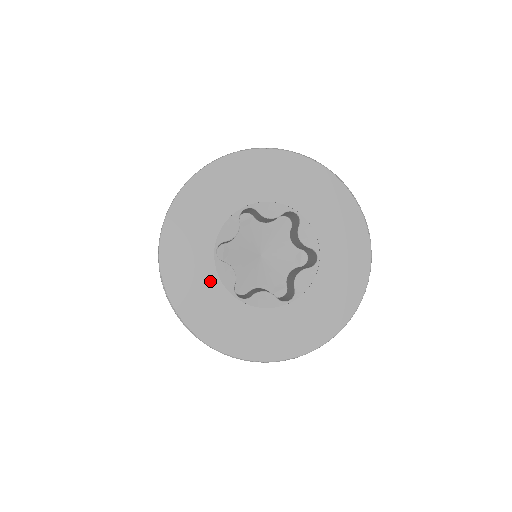
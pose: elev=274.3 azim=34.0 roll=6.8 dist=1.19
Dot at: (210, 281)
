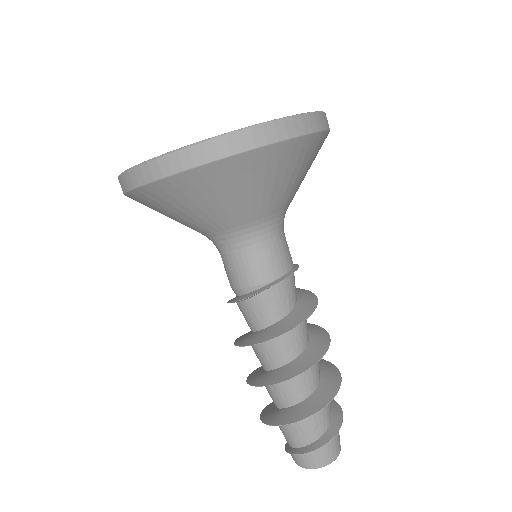
Dot at: occluded
